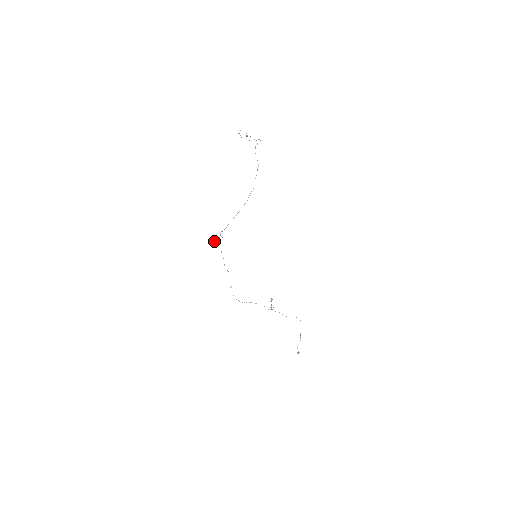
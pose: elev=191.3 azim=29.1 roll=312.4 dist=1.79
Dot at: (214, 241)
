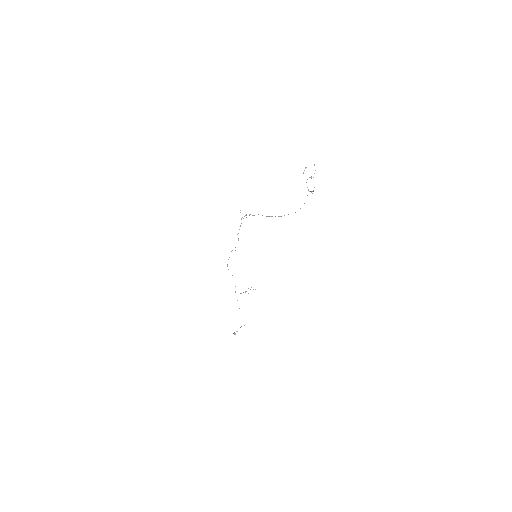
Dot at: occluded
